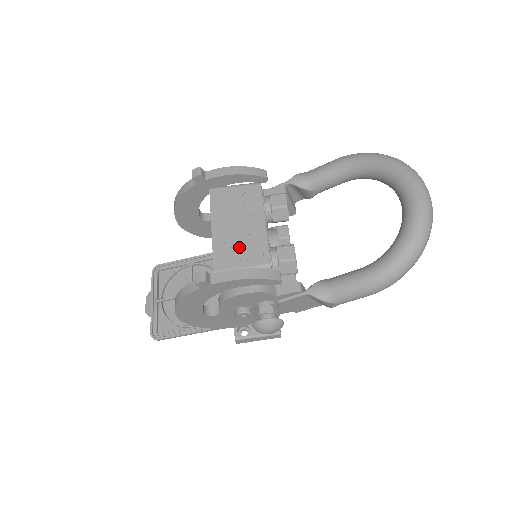
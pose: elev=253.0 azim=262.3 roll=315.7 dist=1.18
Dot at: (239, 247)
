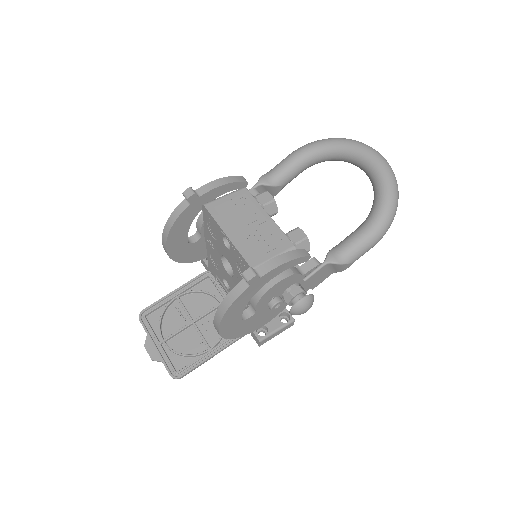
Dot at: (261, 242)
